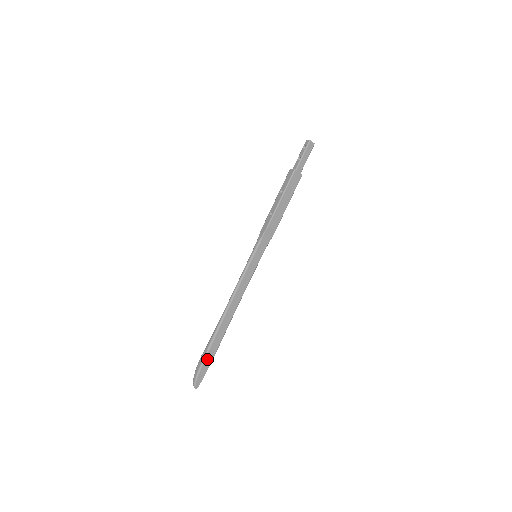
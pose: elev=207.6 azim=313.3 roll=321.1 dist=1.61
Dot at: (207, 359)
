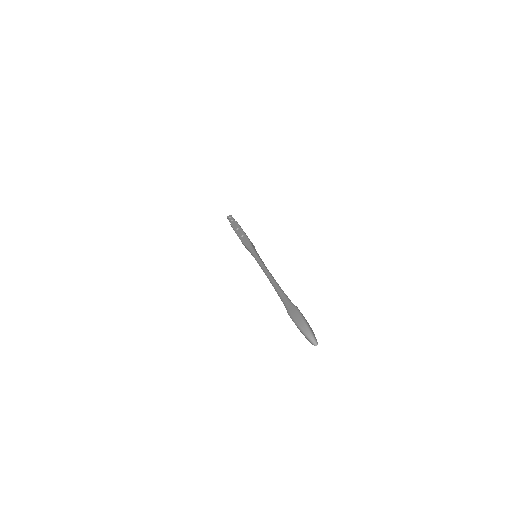
Dot at: (298, 309)
